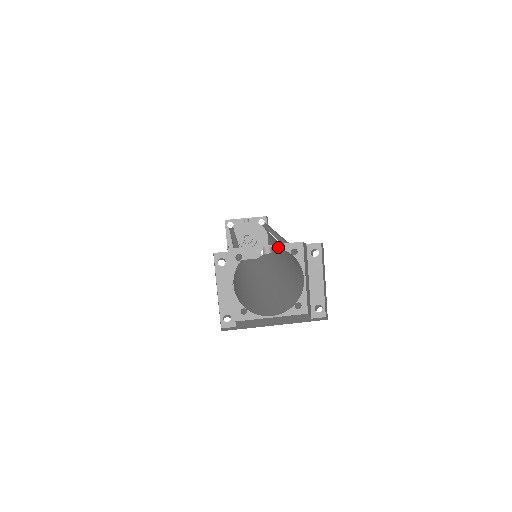
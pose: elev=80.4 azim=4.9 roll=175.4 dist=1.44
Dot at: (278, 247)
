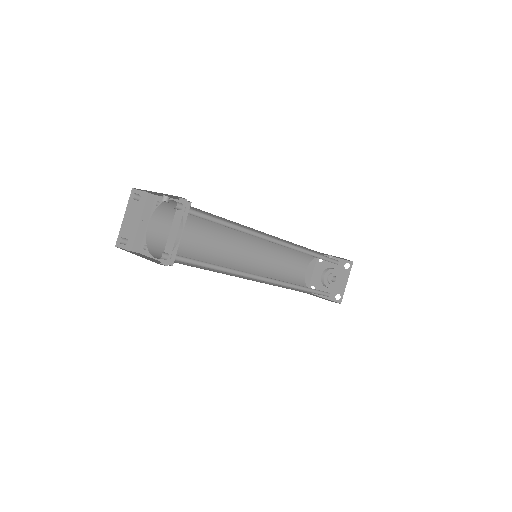
Dot at: occluded
